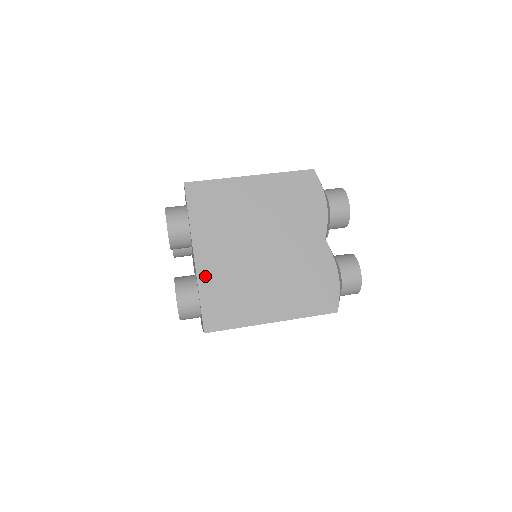
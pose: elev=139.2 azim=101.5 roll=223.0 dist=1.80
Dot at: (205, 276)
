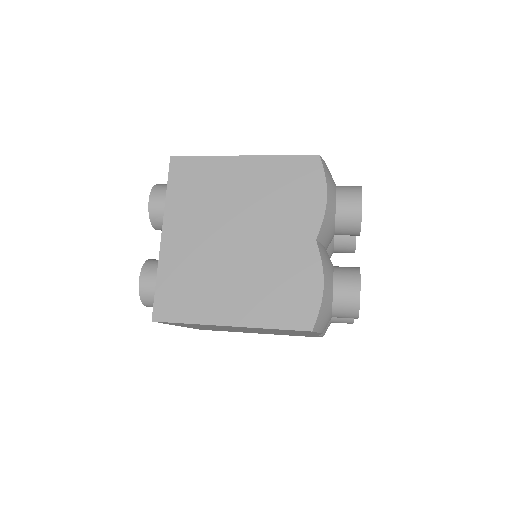
Dot at: (168, 258)
